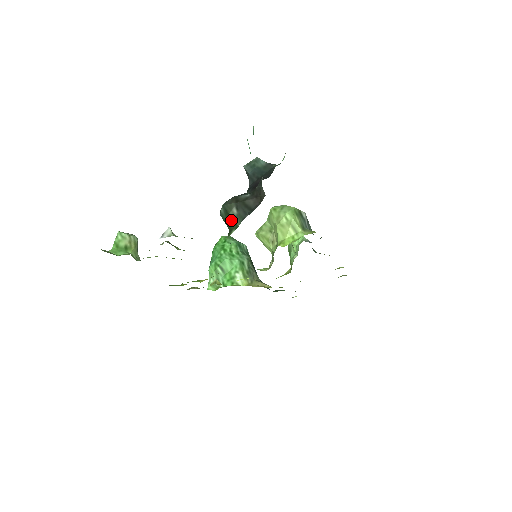
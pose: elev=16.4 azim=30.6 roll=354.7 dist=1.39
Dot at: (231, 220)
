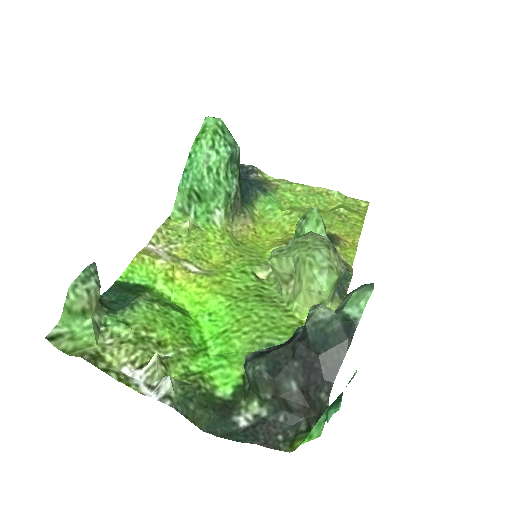
Dot at: (258, 394)
